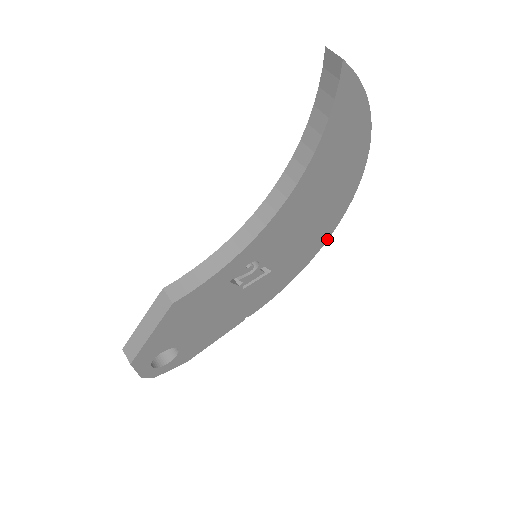
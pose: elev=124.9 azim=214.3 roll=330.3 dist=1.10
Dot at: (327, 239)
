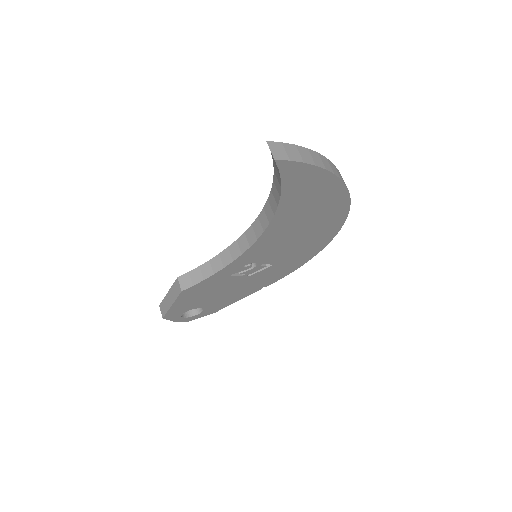
Dot at: (330, 240)
